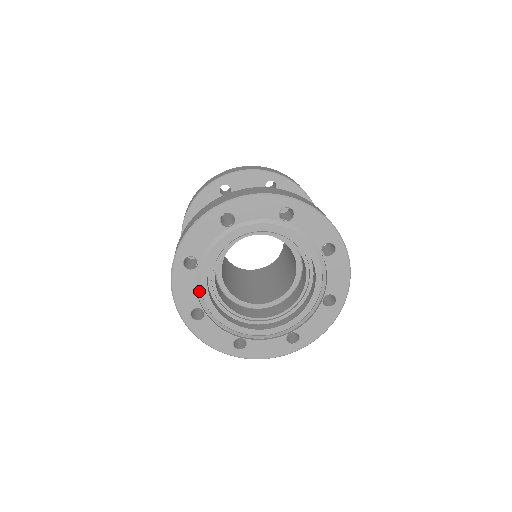
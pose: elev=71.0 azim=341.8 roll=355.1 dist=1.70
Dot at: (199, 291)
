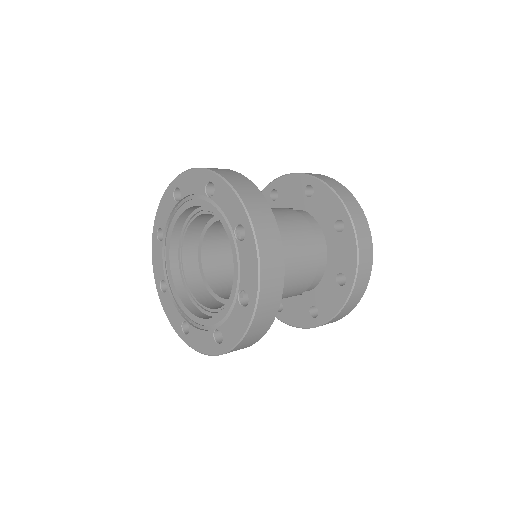
Dot at: (178, 306)
